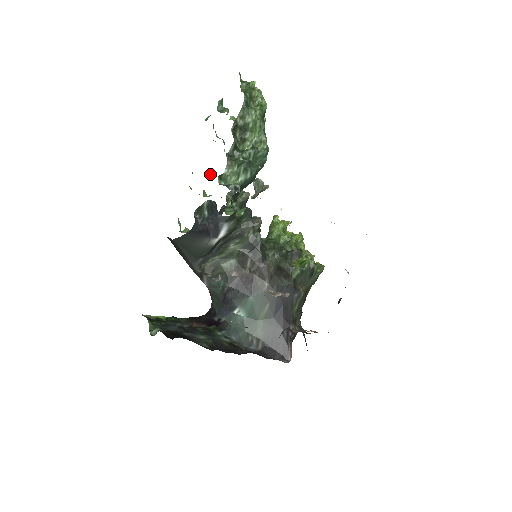
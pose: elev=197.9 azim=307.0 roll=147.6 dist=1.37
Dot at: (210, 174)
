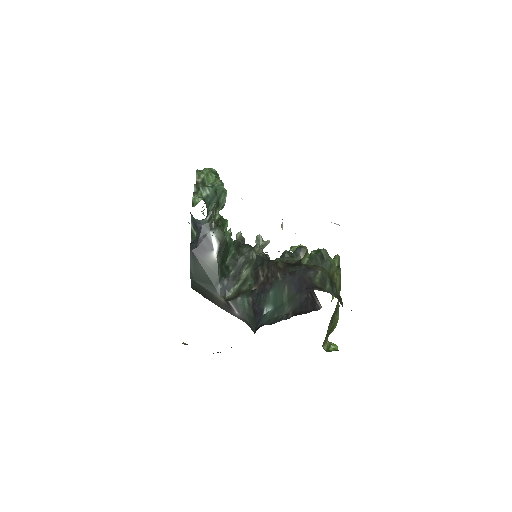
Dot at: occluded
